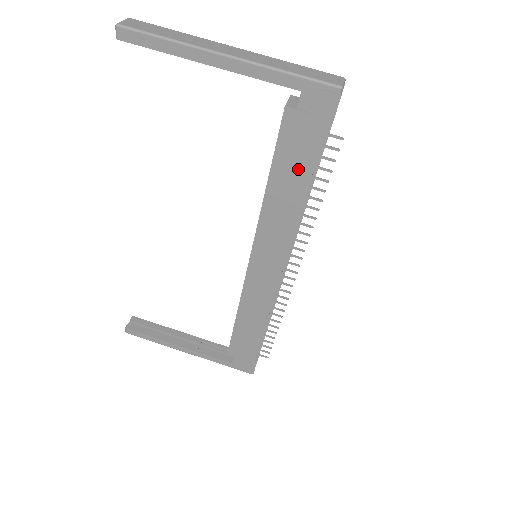
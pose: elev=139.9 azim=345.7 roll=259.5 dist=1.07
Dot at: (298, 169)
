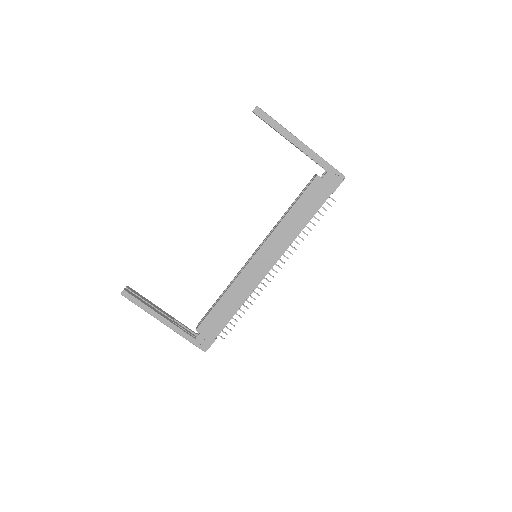
Dot at: (309, 208)
